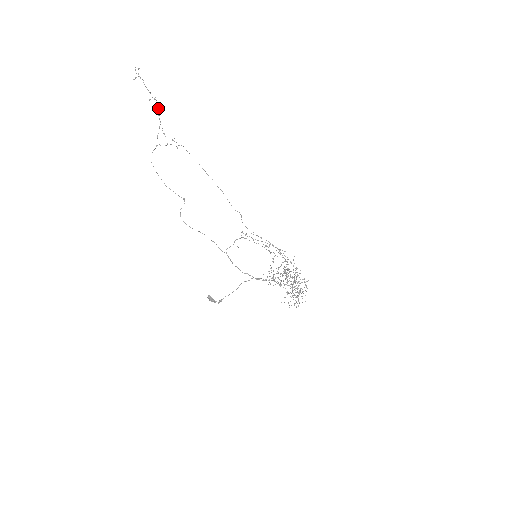
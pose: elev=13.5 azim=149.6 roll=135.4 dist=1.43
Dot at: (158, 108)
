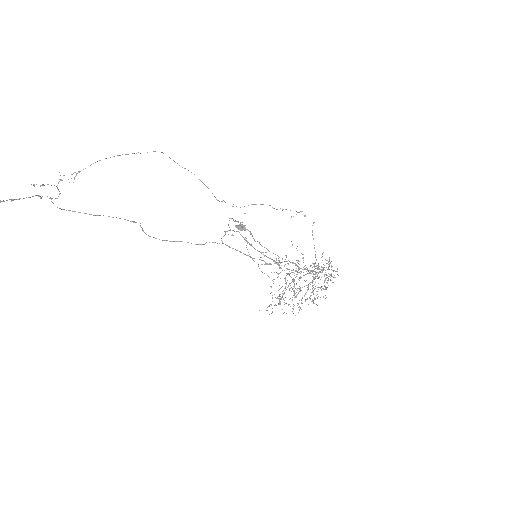
Dot at: (1, 201)
